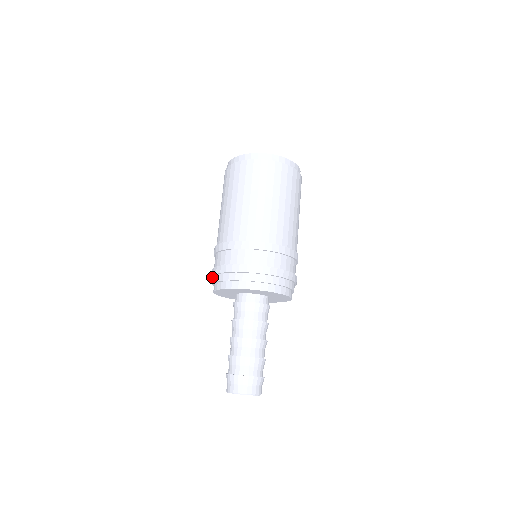
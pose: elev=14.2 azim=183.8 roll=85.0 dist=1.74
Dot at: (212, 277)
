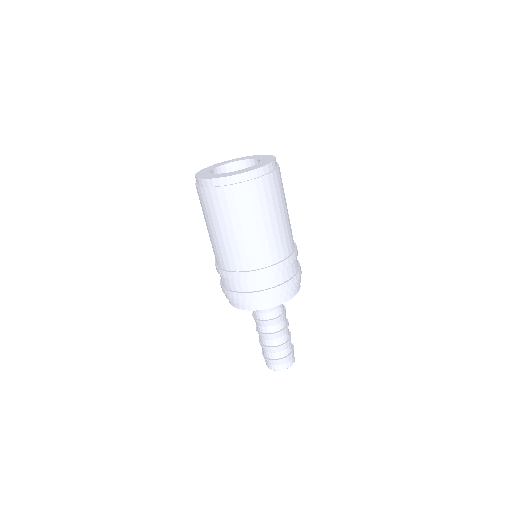
Dot at: occluded
